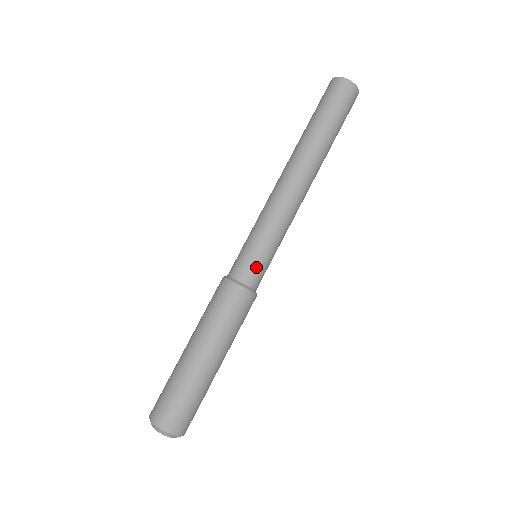
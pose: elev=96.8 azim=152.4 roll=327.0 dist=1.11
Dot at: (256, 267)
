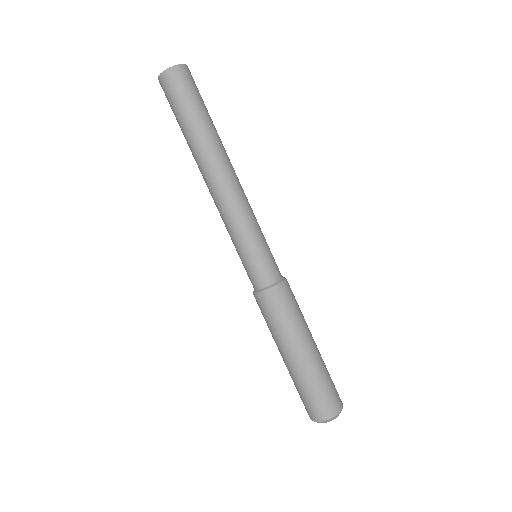
Dot at: (256, 269)
